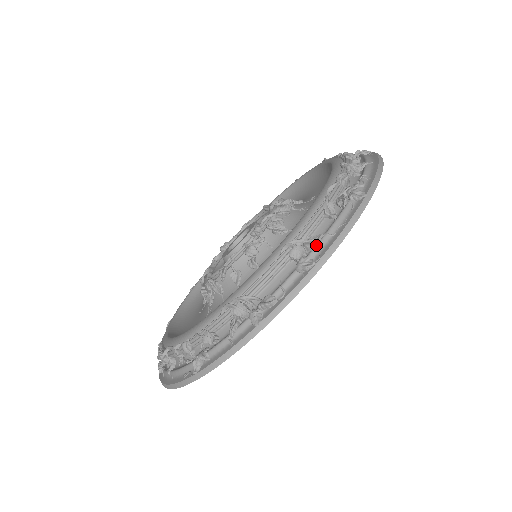
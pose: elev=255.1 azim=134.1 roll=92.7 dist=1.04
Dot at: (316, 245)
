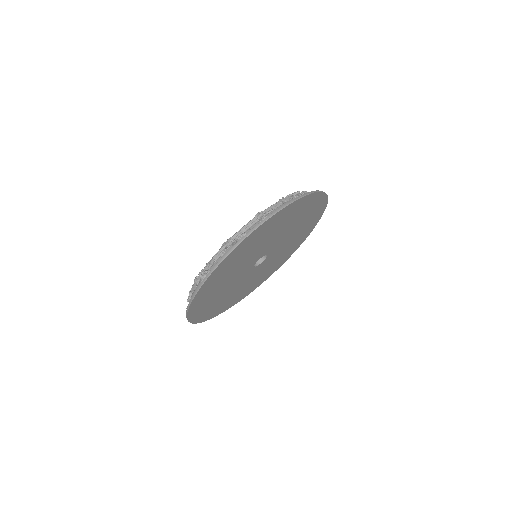
Dot at: (270, 212)
